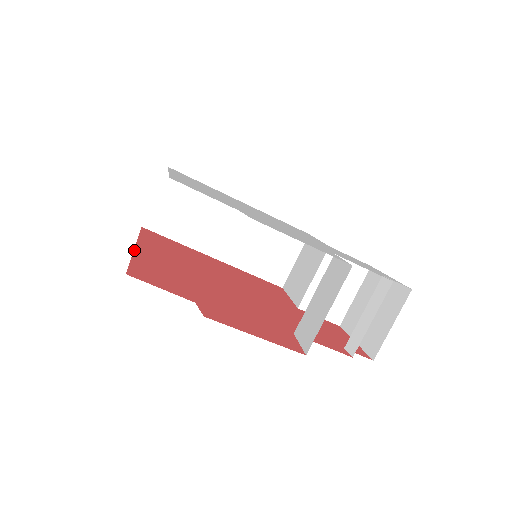
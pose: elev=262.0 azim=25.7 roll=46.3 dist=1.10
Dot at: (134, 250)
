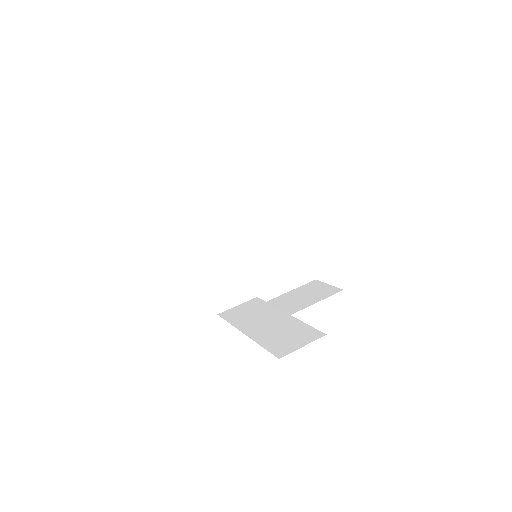
Dot at: (198, 242)
